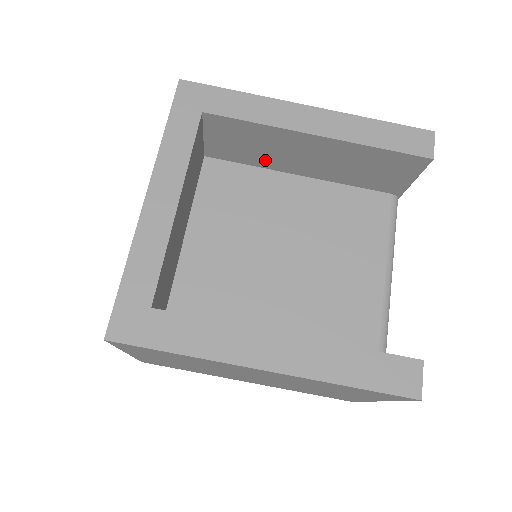
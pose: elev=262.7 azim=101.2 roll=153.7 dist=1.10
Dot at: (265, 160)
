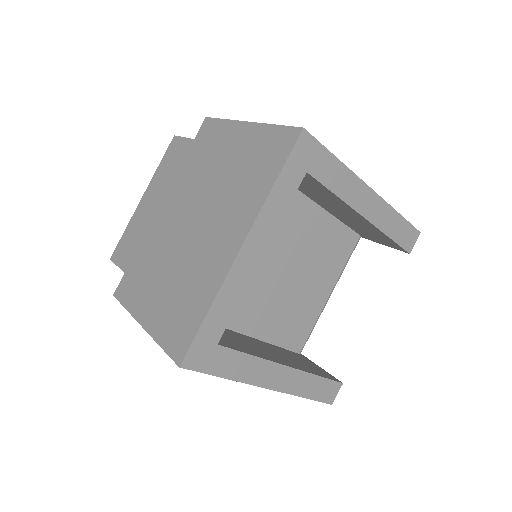
Dot at: (306, 191)
